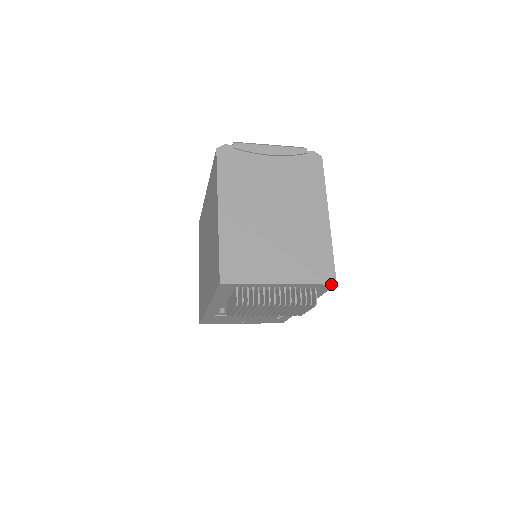
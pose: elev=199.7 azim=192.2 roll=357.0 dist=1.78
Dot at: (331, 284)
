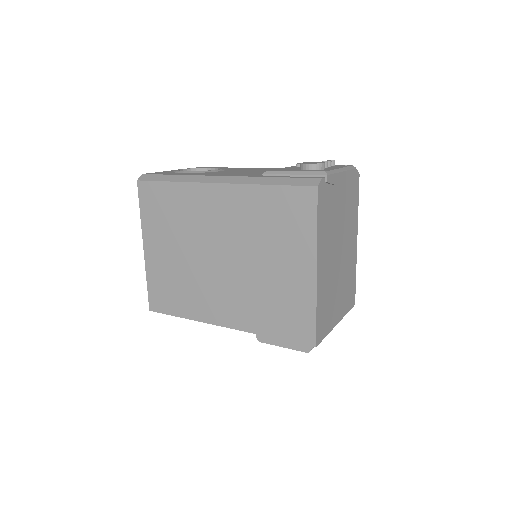
Dot at: occluded
